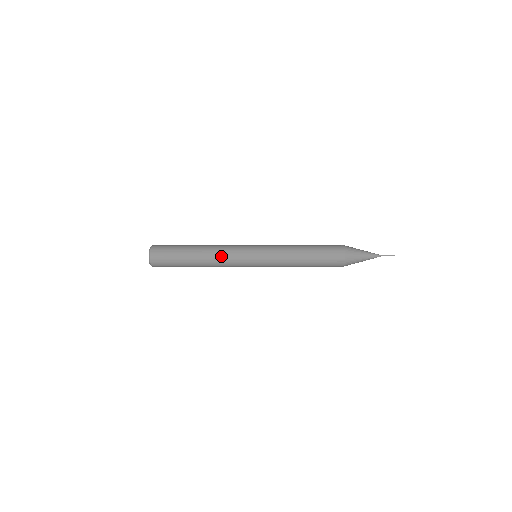
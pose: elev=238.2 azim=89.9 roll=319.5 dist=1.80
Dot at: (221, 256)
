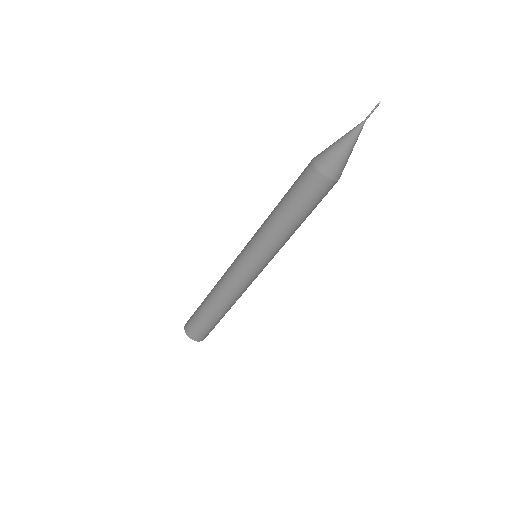
Dot at: (222, 282)
